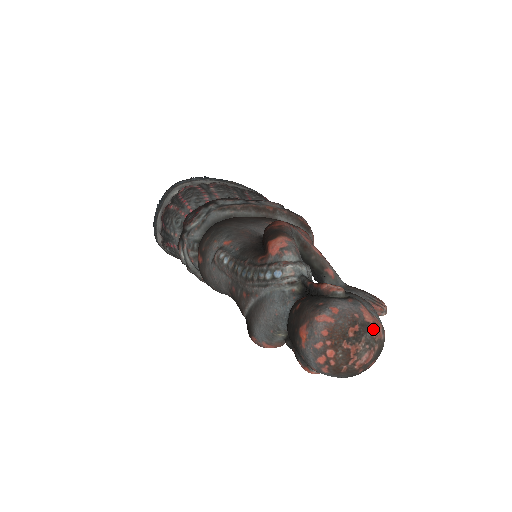
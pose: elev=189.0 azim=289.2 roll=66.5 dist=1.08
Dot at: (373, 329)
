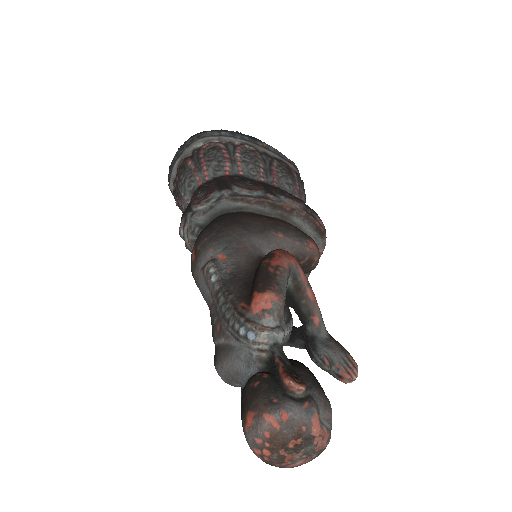
Dot at: (316, 442)
